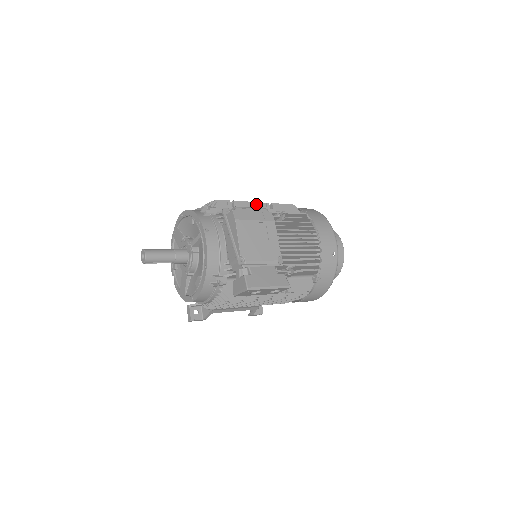
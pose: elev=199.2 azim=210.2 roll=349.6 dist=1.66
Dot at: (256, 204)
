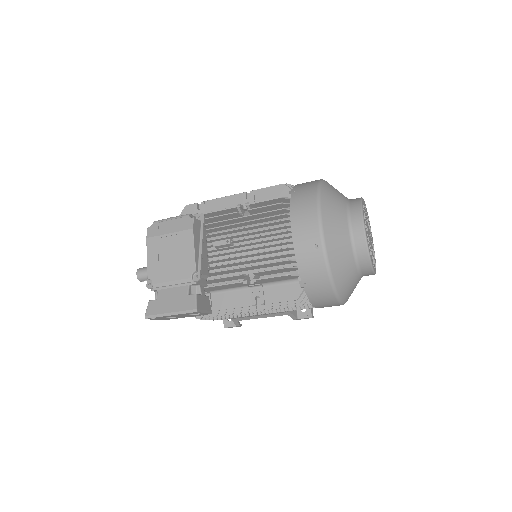
Dot at: (230, 198)
